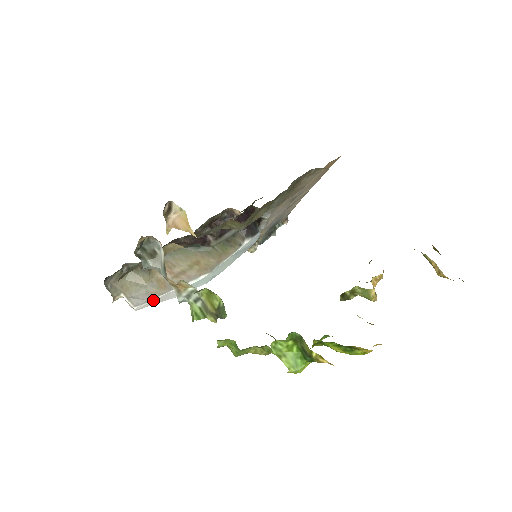
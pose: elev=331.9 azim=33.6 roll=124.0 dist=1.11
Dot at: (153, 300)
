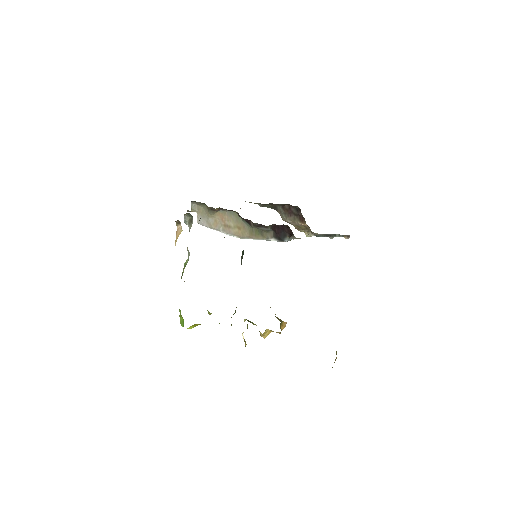
Dot at: (207, 227)
